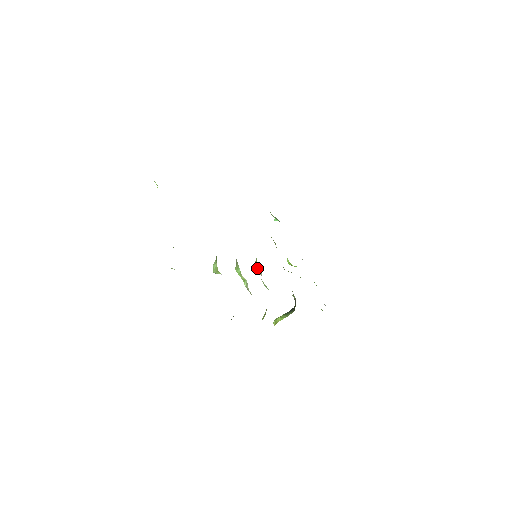
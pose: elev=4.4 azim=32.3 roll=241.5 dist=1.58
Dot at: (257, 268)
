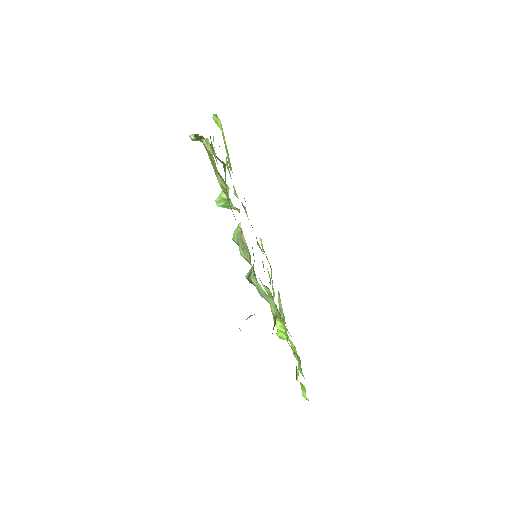
Dot at: (250, 271)
